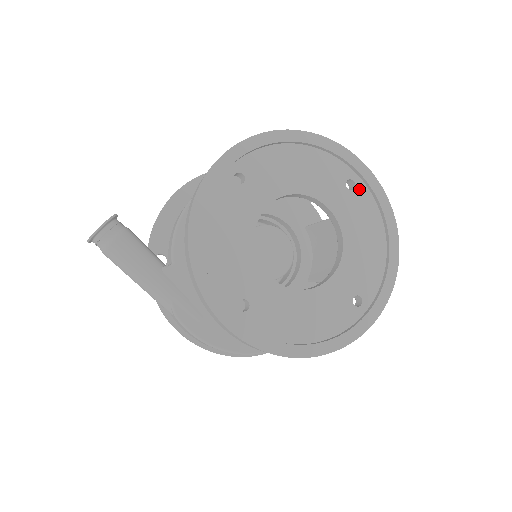
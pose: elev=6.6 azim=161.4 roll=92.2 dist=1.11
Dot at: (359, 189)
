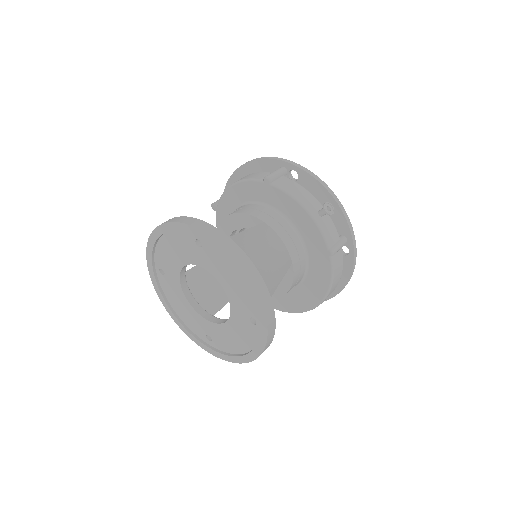
Dot at: (204, 243)
